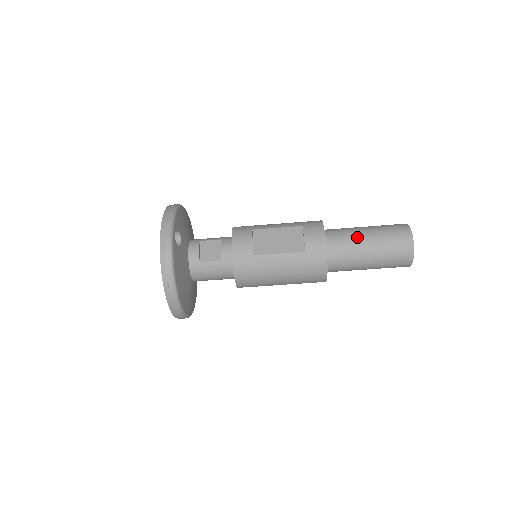
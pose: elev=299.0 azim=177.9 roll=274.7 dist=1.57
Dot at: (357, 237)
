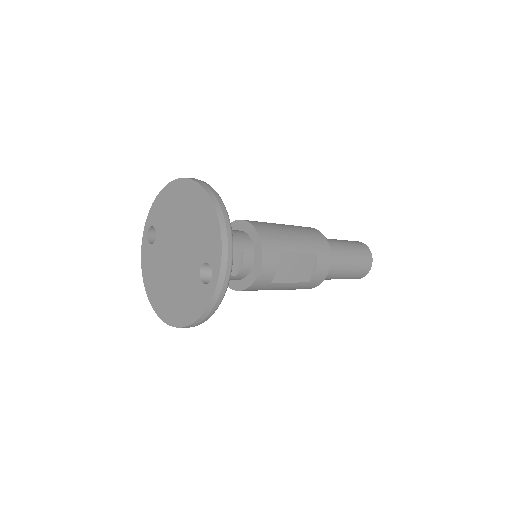
Dot at: (342, 266)
